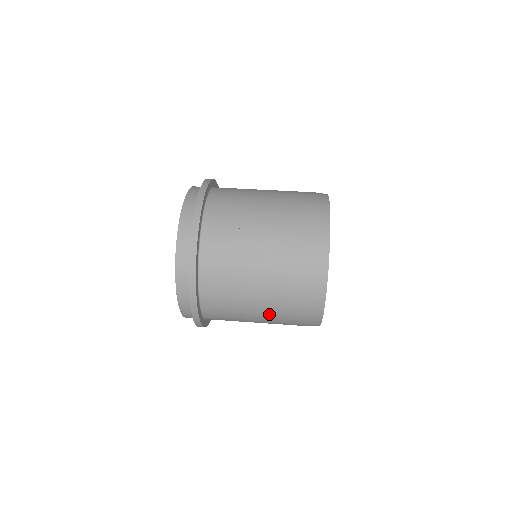
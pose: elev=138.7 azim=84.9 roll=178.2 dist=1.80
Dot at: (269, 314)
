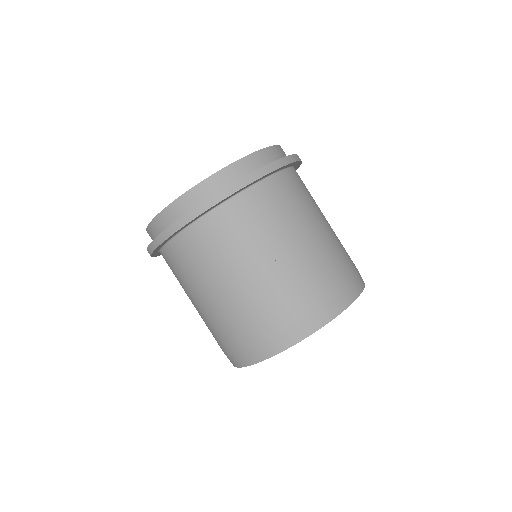
Dot at: occluded
